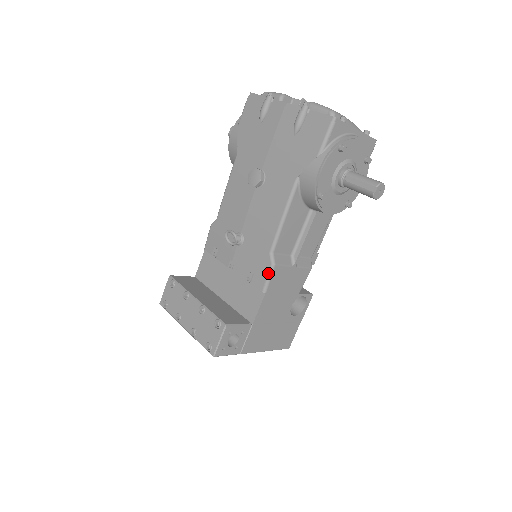
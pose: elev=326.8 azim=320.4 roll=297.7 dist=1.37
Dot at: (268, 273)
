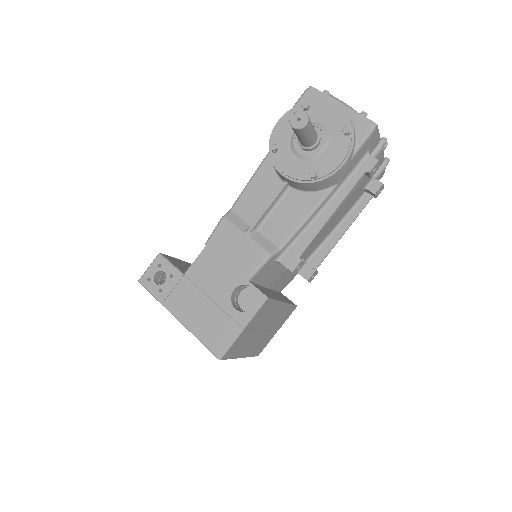
Dot at: (217, 226)
